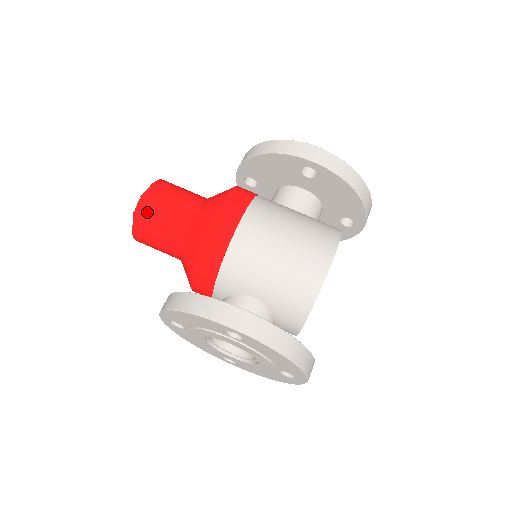
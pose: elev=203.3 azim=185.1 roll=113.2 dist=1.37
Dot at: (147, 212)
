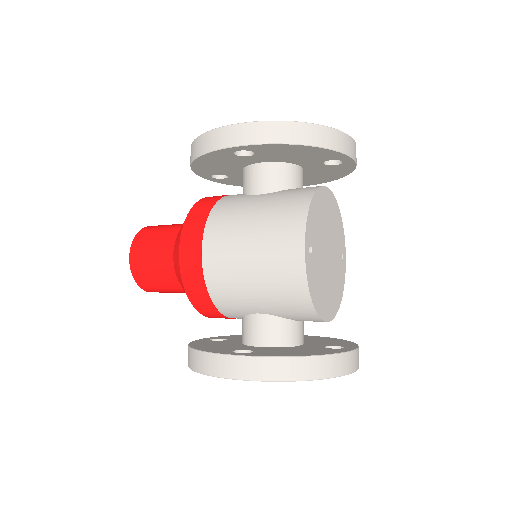
Dot at: (140, 274)
